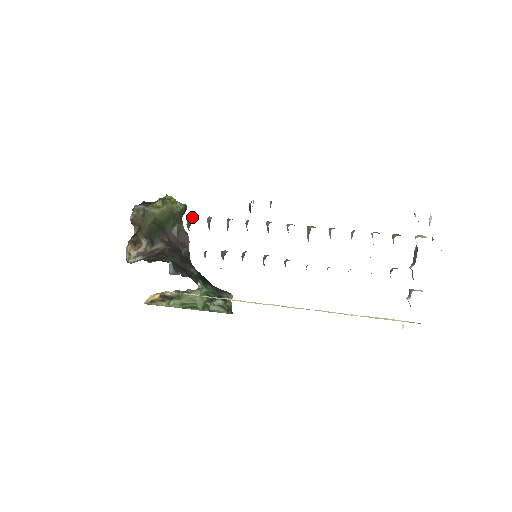
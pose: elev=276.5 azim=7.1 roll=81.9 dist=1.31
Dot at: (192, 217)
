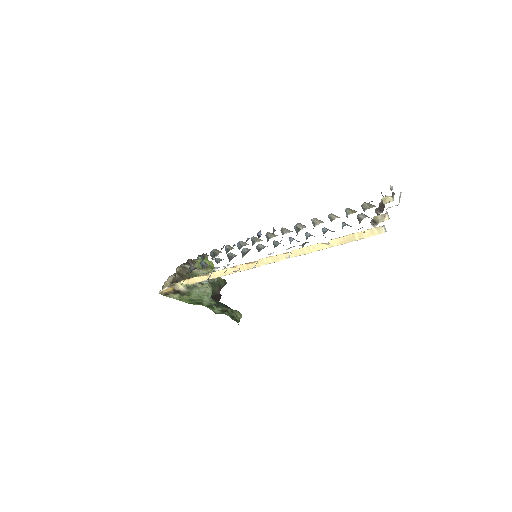
Dot at: (217, 254)
